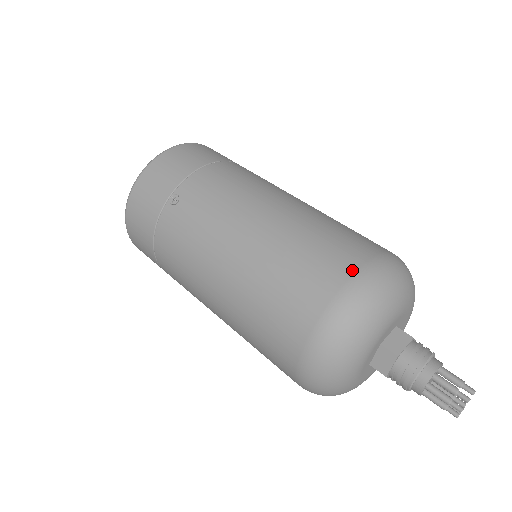
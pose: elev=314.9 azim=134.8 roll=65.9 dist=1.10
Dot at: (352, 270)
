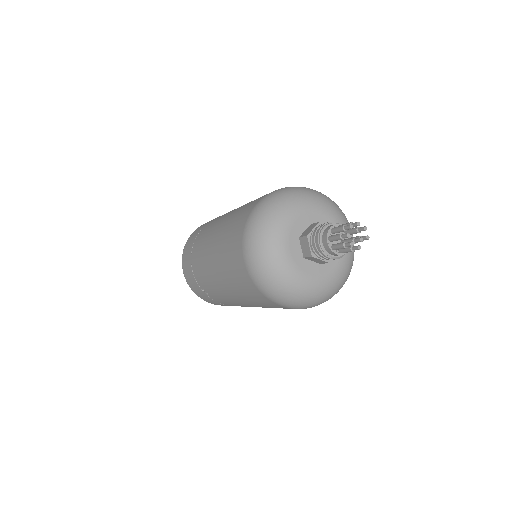
Dot at: occluded
